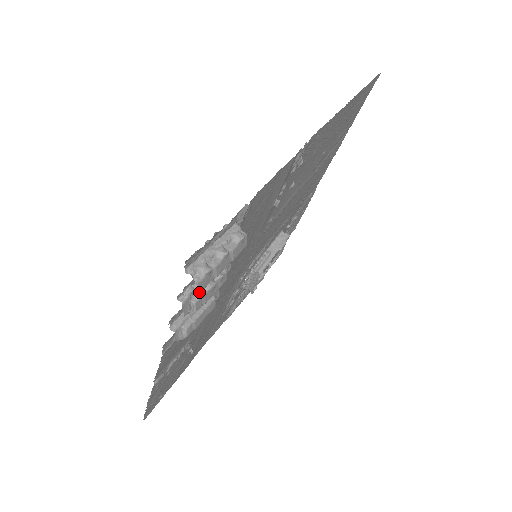
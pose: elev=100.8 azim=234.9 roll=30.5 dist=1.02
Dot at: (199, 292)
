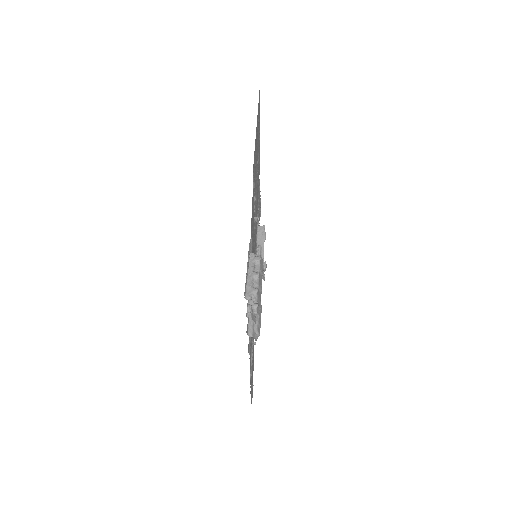
Dot at: occluded
